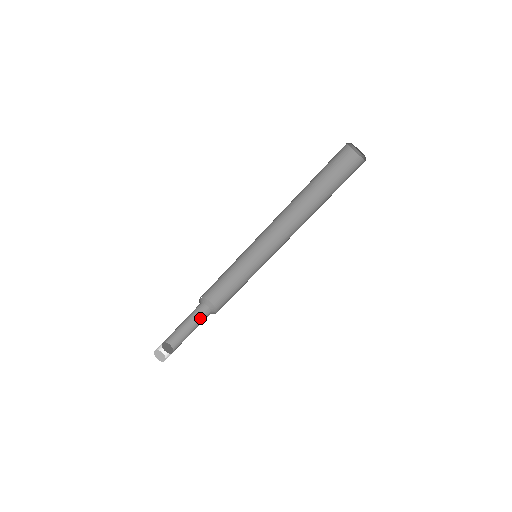
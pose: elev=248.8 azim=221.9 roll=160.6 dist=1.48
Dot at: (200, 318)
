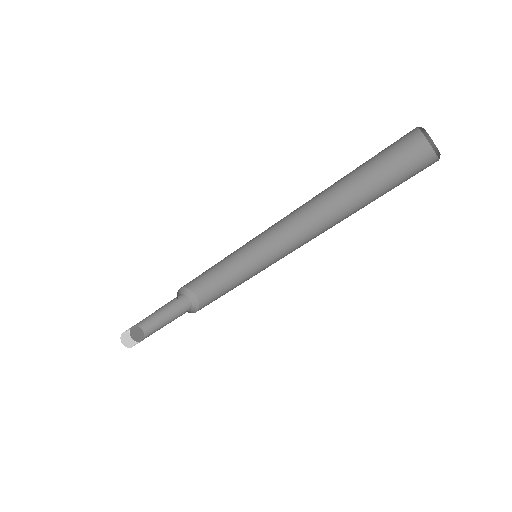
Dot at: (175, 304)
